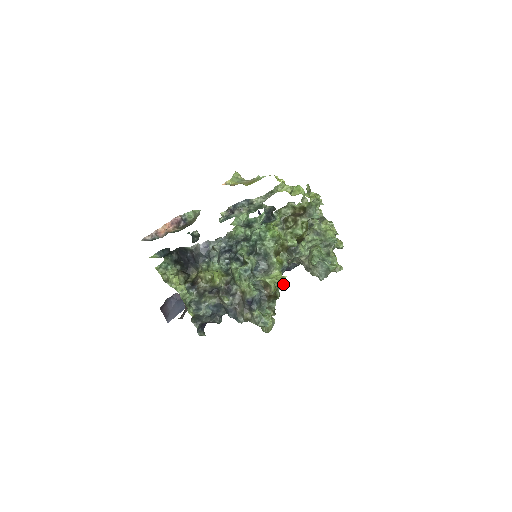
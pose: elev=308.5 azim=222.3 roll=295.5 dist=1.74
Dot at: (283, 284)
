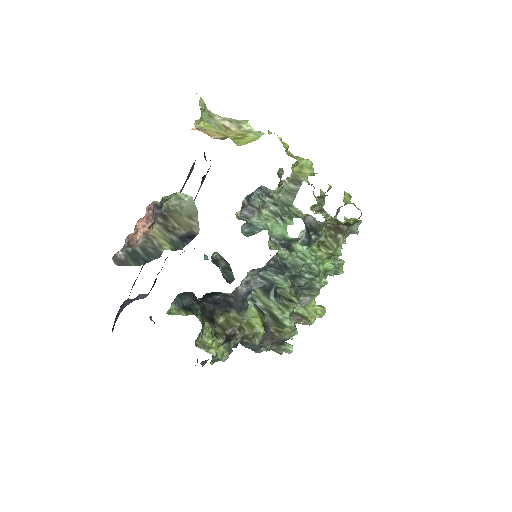
Dot at: occluded
